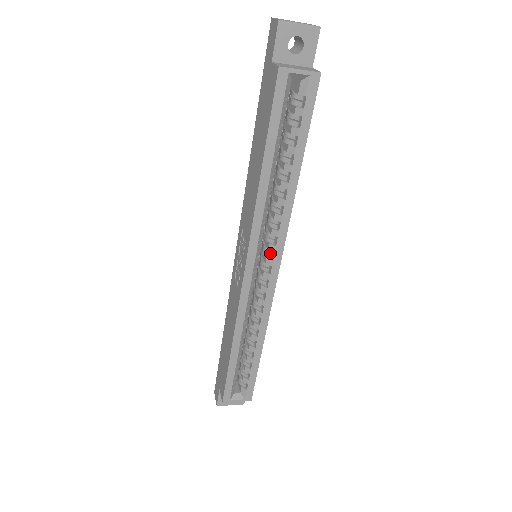
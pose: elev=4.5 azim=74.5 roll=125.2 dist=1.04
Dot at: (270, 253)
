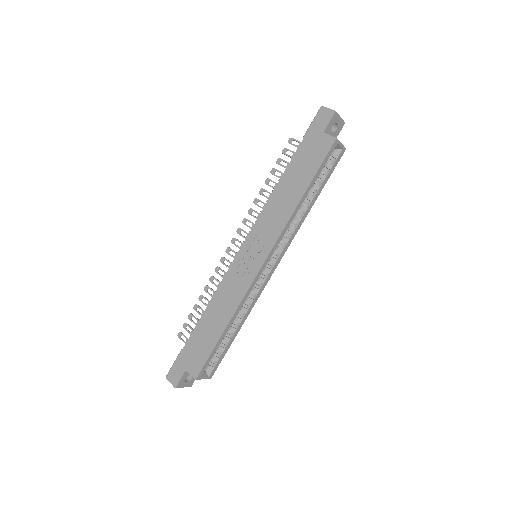
Dot at: occluded
